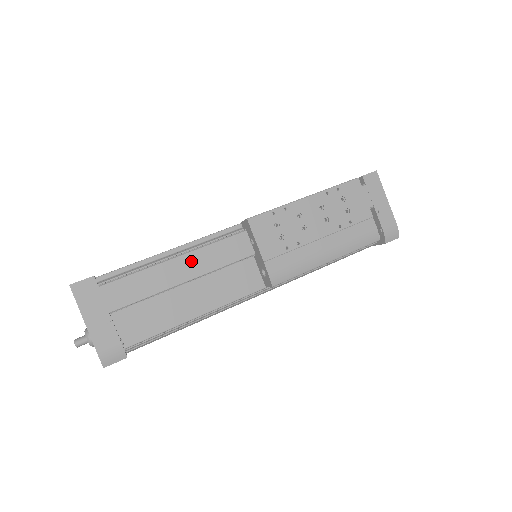
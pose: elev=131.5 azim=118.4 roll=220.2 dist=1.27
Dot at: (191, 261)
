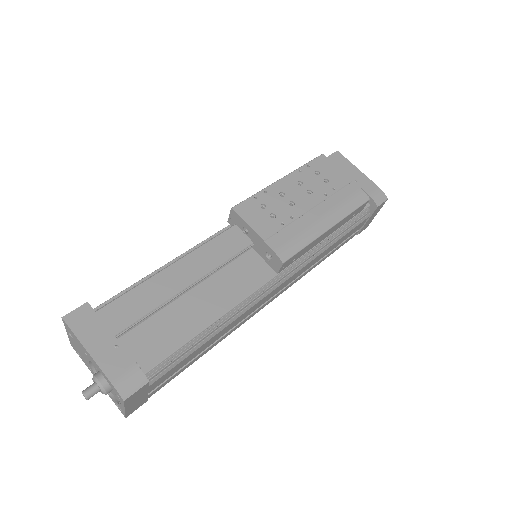
Dot at: (189, 264)
